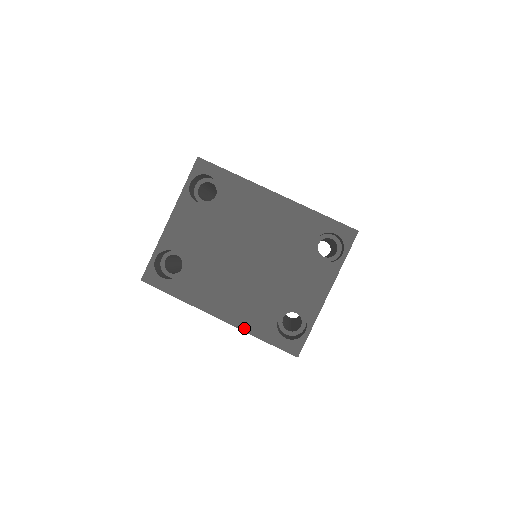
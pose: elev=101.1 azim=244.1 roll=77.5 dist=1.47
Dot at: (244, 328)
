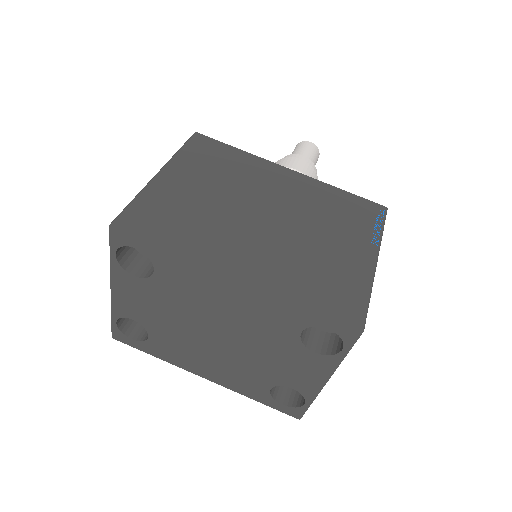
Dot at: (235, 390)
